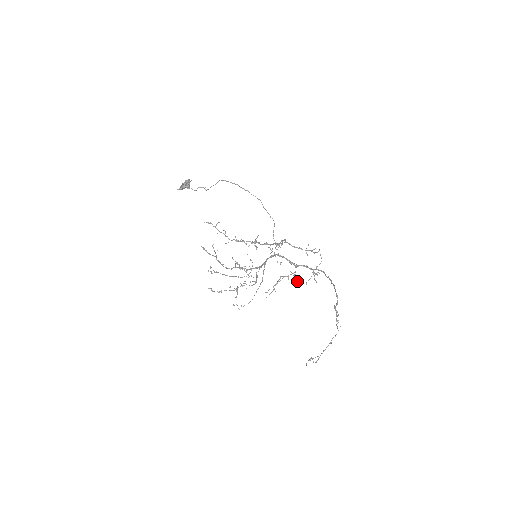
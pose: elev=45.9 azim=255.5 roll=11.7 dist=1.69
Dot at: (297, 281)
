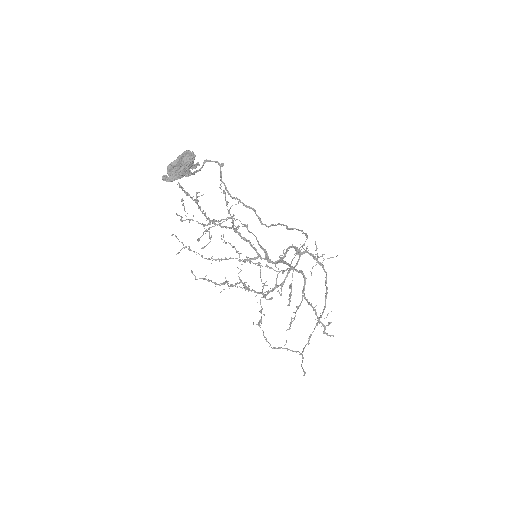
Dot at: (290, 288)
